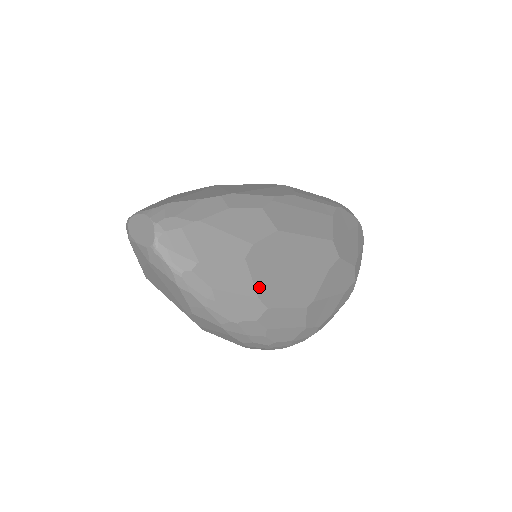
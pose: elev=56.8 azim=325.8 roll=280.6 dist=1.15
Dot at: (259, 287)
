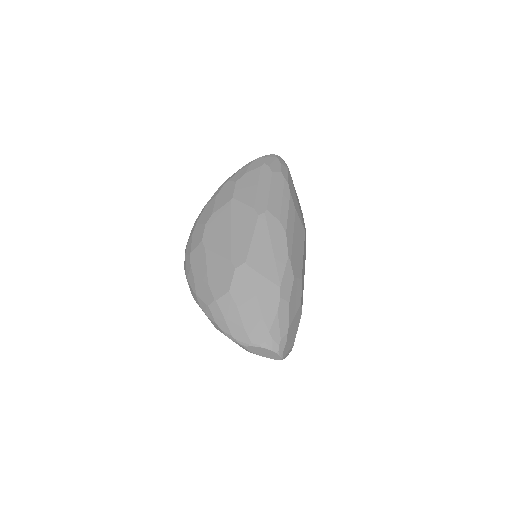
Dot at: occluded
